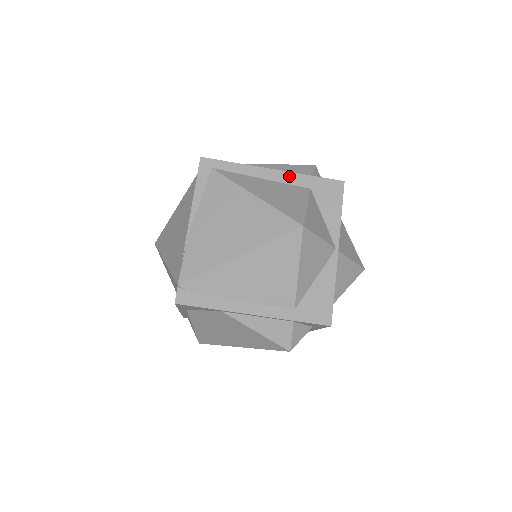
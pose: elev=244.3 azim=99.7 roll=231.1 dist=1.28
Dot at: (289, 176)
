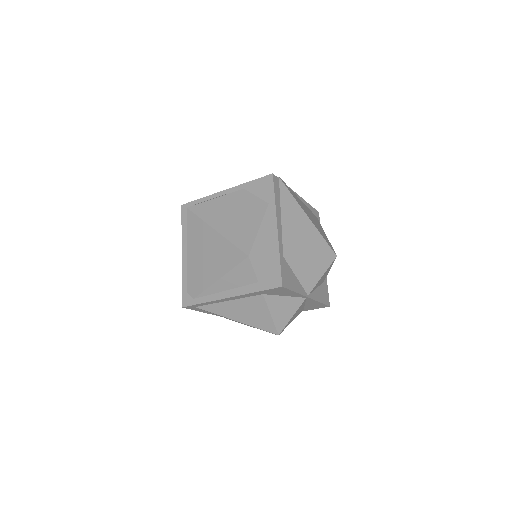
Dot at: (242, 296)
